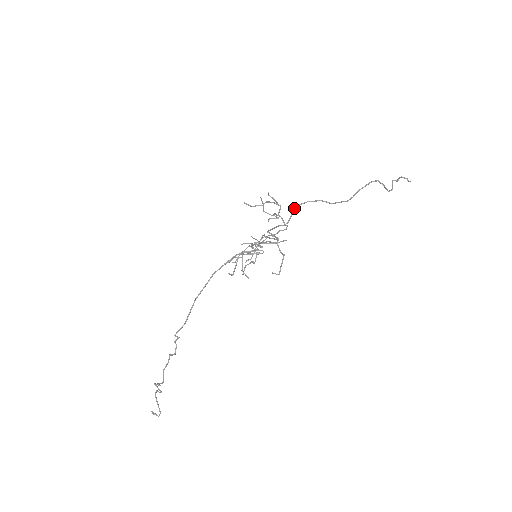
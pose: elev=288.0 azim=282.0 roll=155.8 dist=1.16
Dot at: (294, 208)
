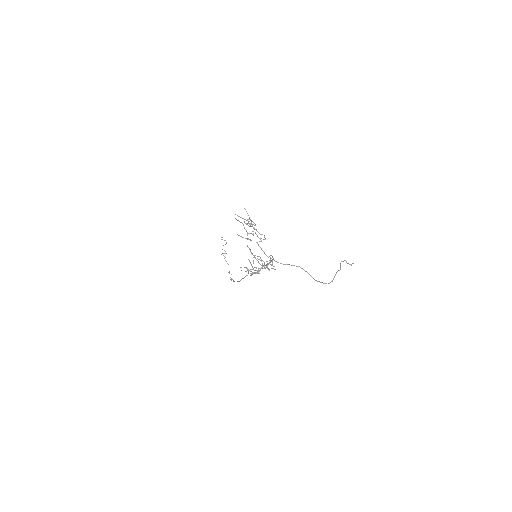
Dot at: occluded
